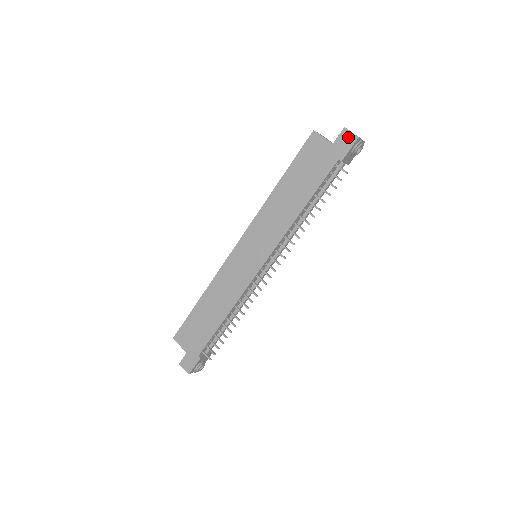
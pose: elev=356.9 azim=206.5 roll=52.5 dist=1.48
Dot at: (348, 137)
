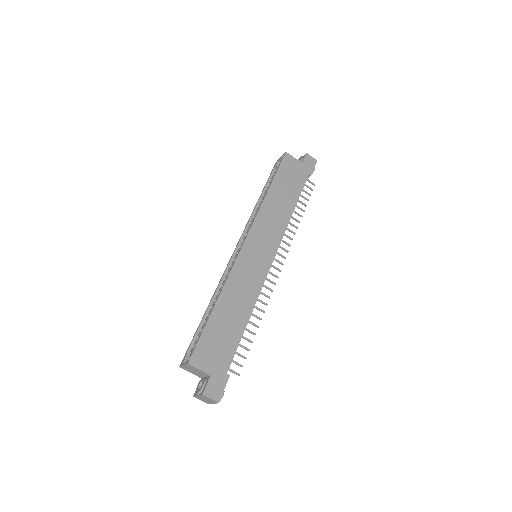
Dot at: (311, 160)
